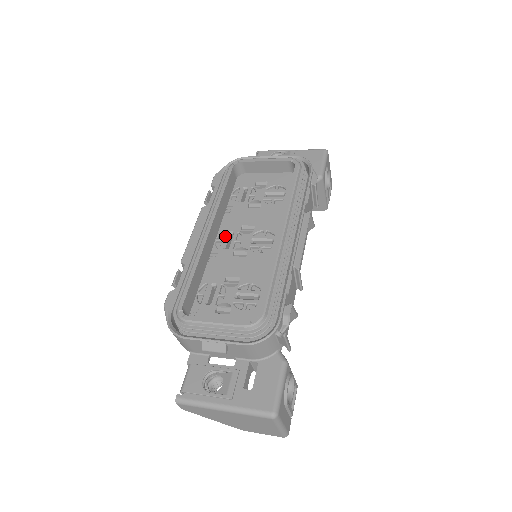
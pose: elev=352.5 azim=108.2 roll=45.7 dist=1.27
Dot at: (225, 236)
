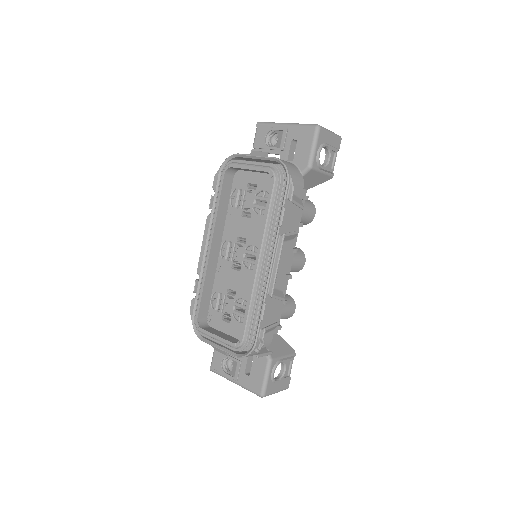
Dot at: (226, 246)
